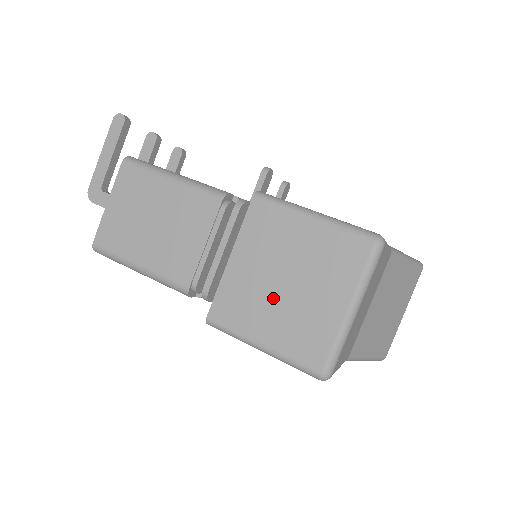
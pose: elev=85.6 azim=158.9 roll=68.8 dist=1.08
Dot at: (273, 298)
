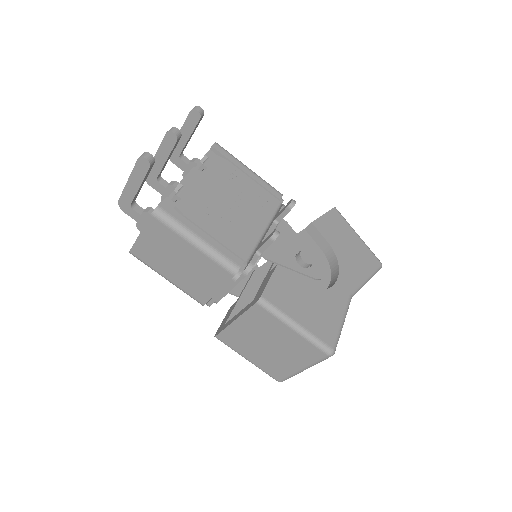
Dot at: (259, 348)
